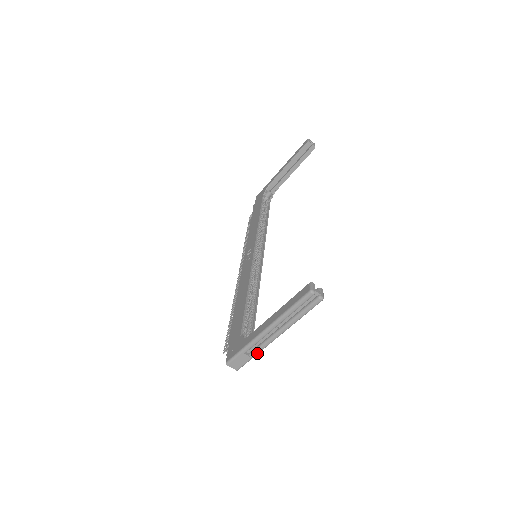
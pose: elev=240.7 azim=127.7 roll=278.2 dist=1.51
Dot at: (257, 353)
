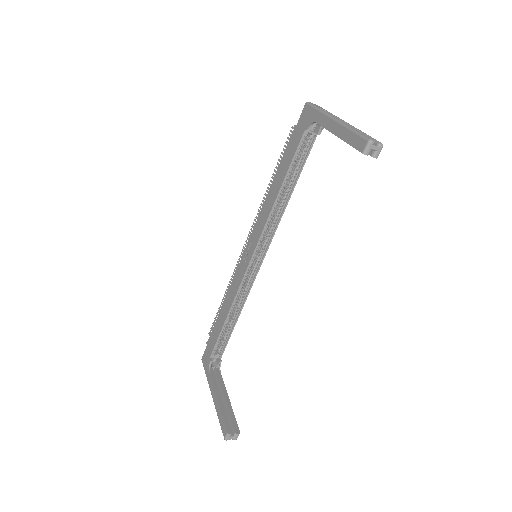
Dot at: occluded
